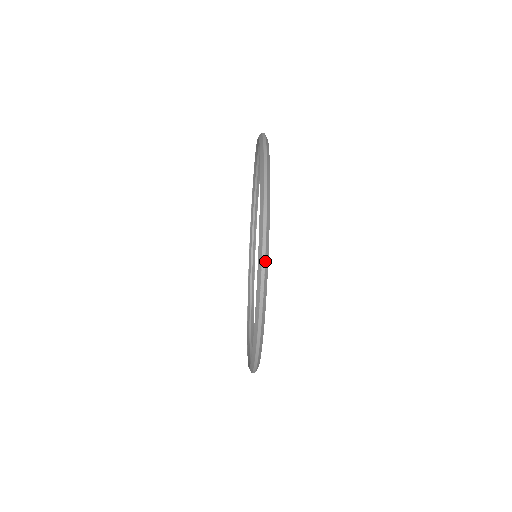
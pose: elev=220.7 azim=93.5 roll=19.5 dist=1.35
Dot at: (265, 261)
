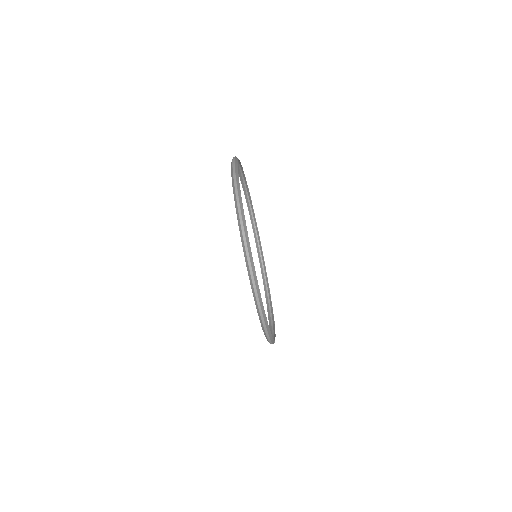
Dot at: (236, 178)
